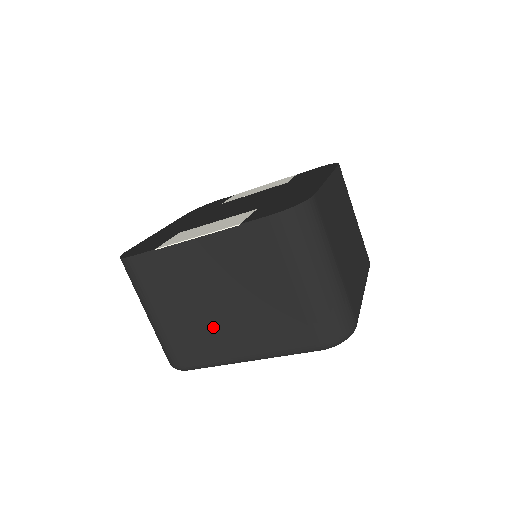
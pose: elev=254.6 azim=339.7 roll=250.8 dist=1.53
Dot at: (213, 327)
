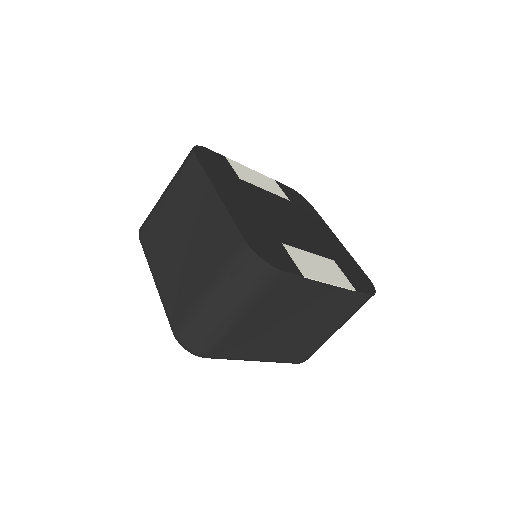
Dot at: (266, 338)
